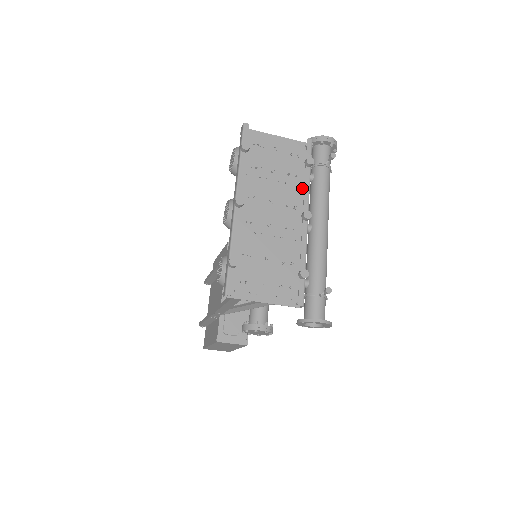
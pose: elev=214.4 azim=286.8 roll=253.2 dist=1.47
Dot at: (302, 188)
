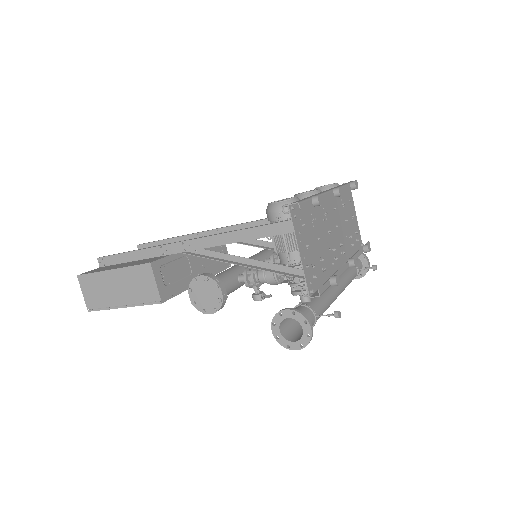
Dot at: (350, 254)
